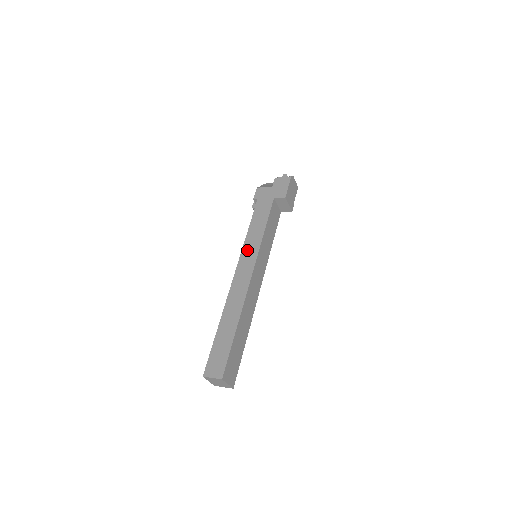
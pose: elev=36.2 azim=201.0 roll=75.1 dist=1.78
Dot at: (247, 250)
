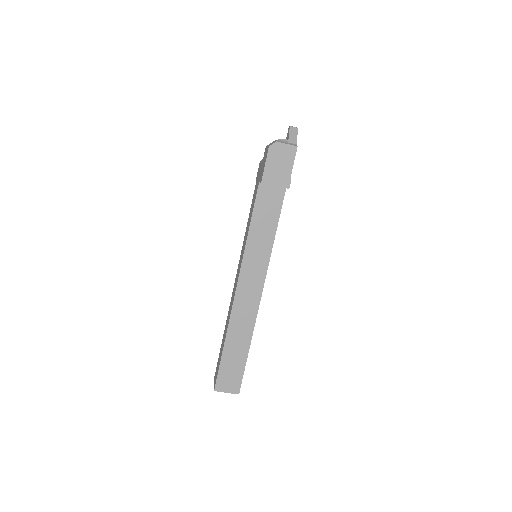
Dot at: (241, 254)
